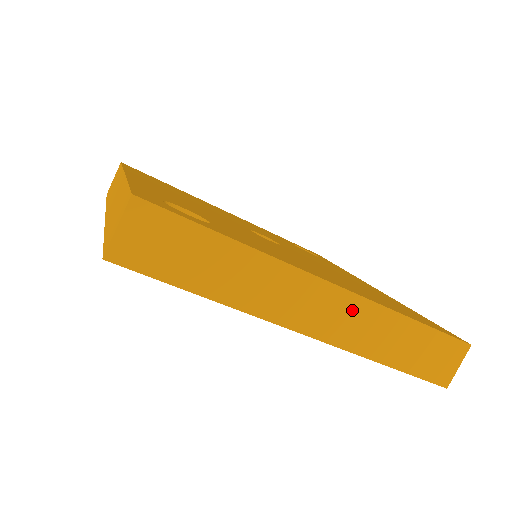
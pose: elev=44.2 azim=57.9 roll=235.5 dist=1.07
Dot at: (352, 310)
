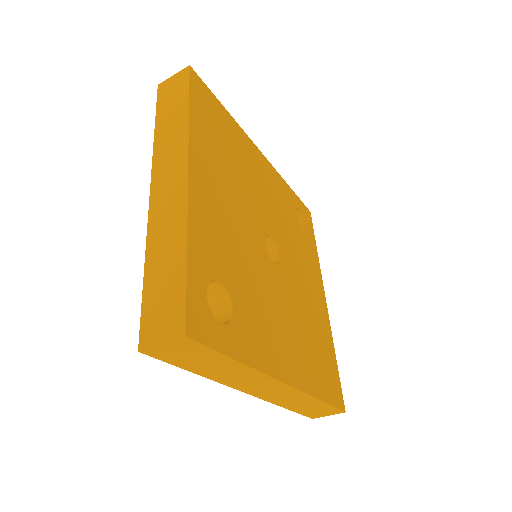
Dot at: (288, 393)
